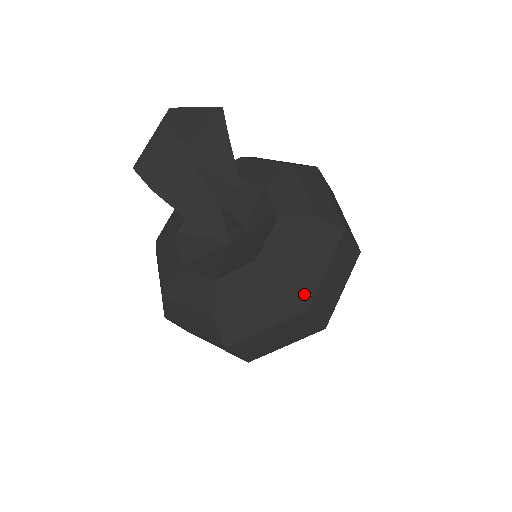
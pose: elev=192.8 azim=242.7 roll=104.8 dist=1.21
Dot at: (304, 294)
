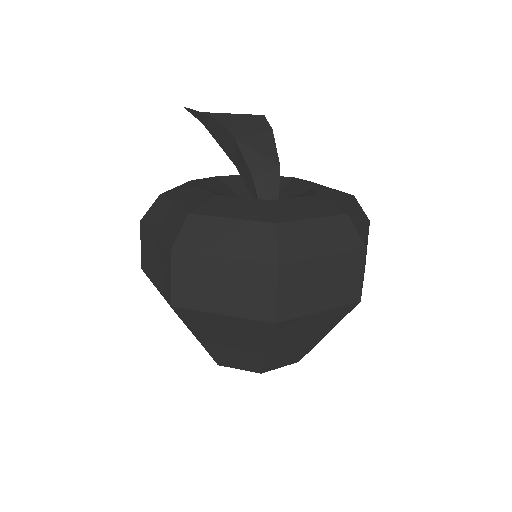
Dot at: (361, 234)
